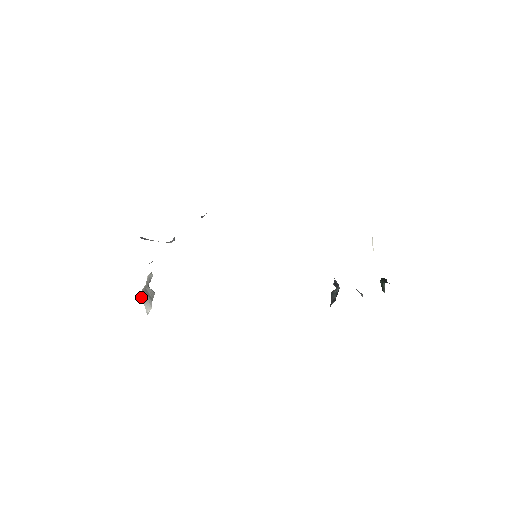
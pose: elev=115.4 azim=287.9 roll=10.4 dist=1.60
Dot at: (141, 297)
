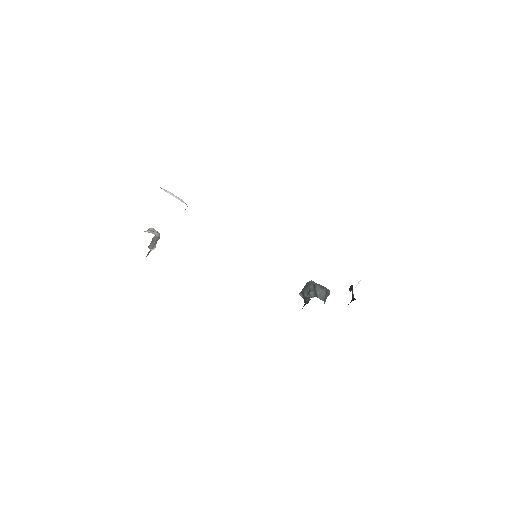
Dot at: occluded
